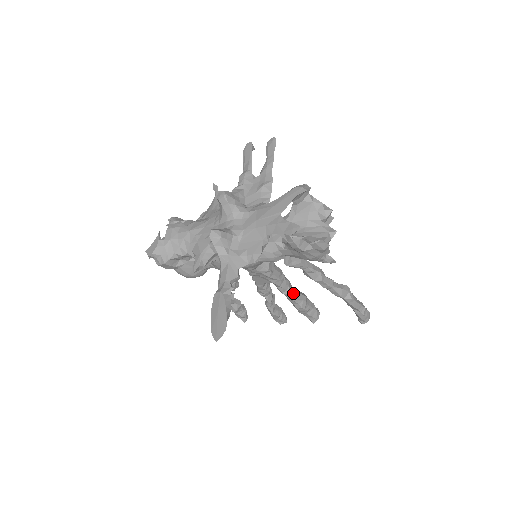
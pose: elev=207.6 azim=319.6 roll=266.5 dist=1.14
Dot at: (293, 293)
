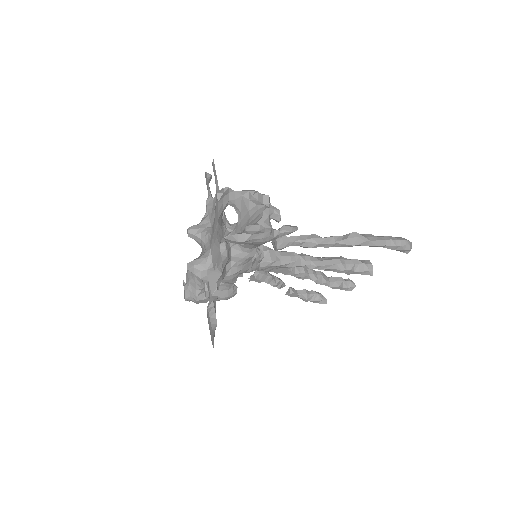
Dot at: (320, 264)
